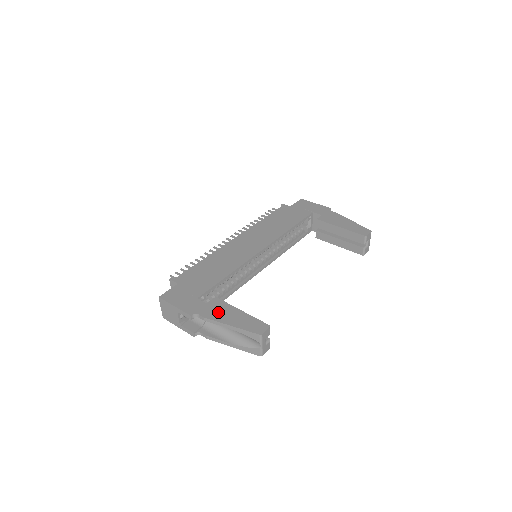
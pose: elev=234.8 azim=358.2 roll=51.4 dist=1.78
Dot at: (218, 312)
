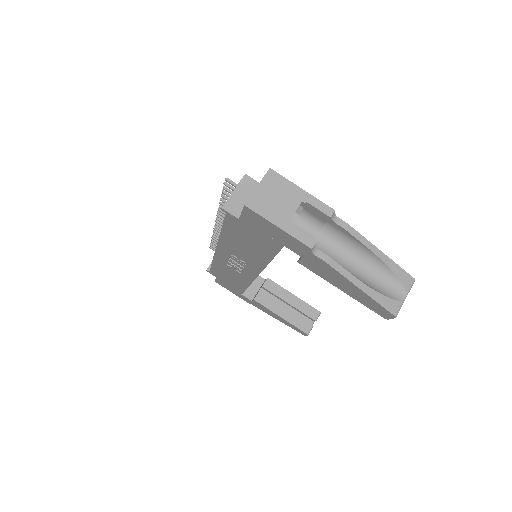
Dot at: occluded
